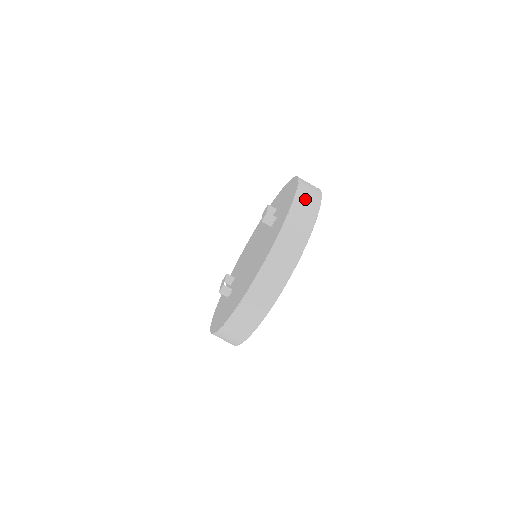
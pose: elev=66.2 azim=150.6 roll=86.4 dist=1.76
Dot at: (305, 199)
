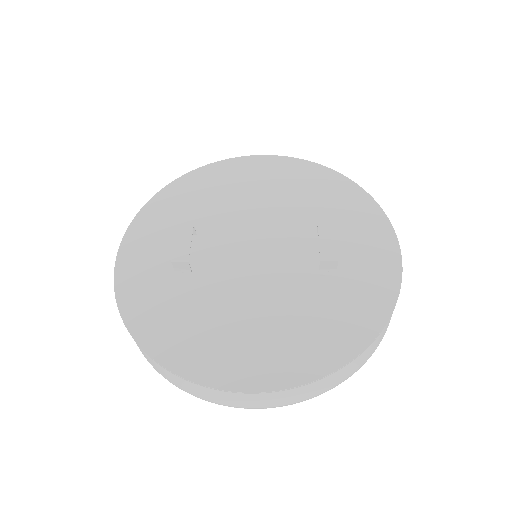
Dot at: occluded
